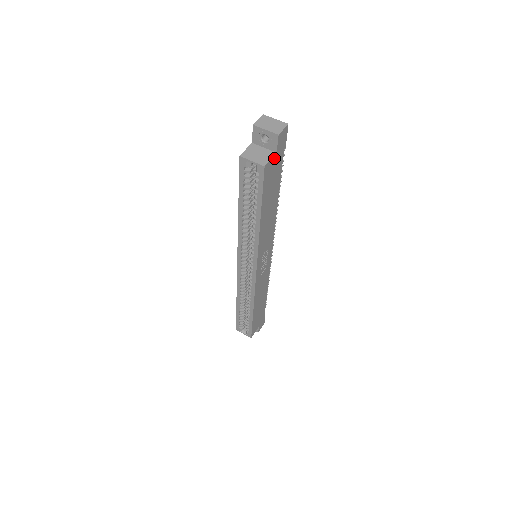
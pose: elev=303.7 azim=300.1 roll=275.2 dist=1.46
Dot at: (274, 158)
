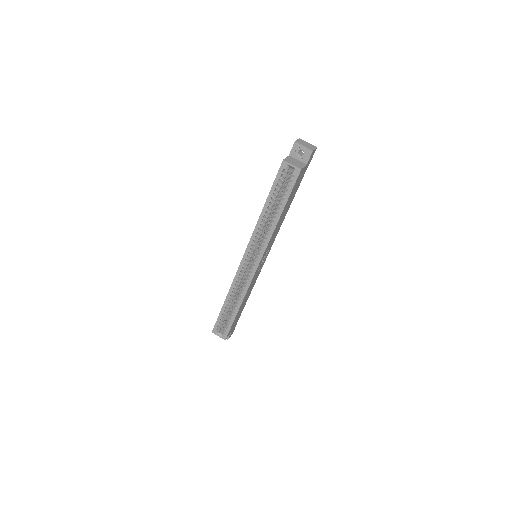
Dot at: (304, 168)
